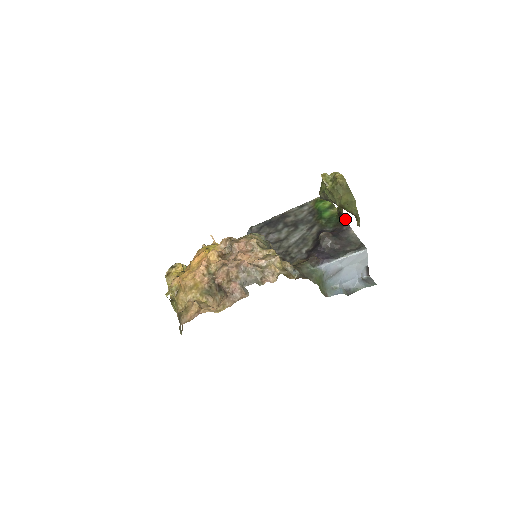
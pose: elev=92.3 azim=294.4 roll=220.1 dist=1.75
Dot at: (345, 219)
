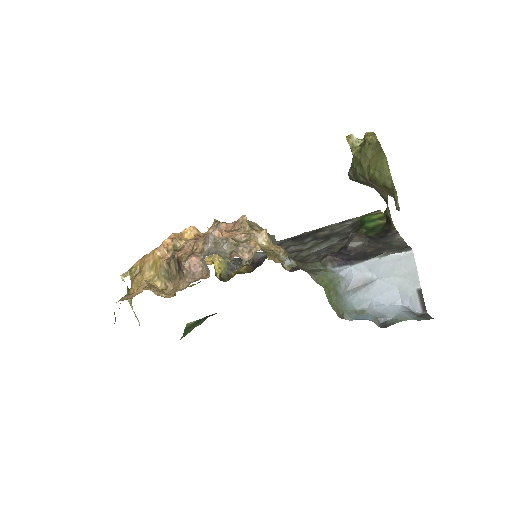
Dot at: (393, 225)
